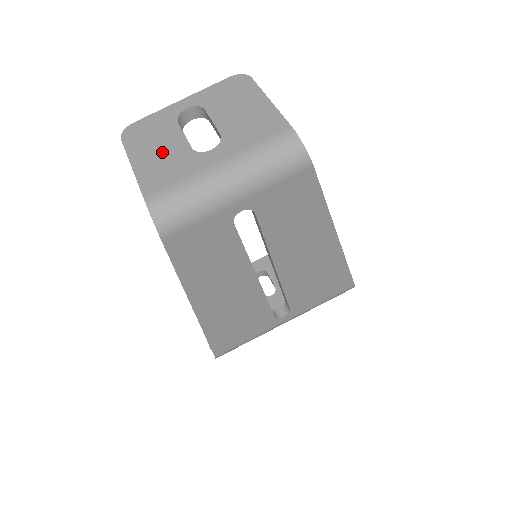
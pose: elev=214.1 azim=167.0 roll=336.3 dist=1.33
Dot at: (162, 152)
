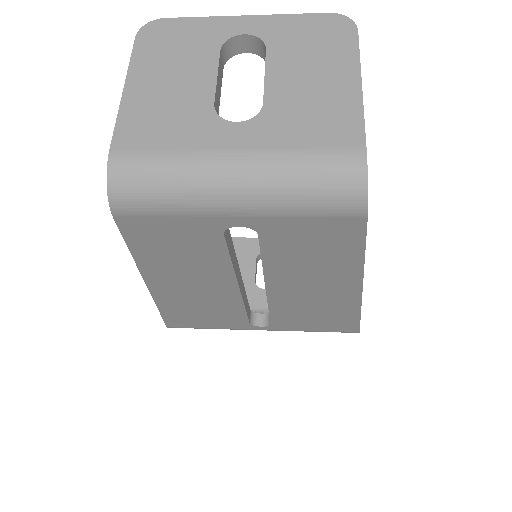
Dot at: (173, 87)
